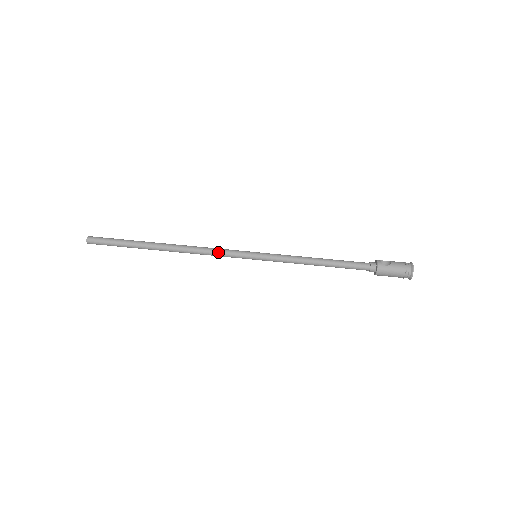
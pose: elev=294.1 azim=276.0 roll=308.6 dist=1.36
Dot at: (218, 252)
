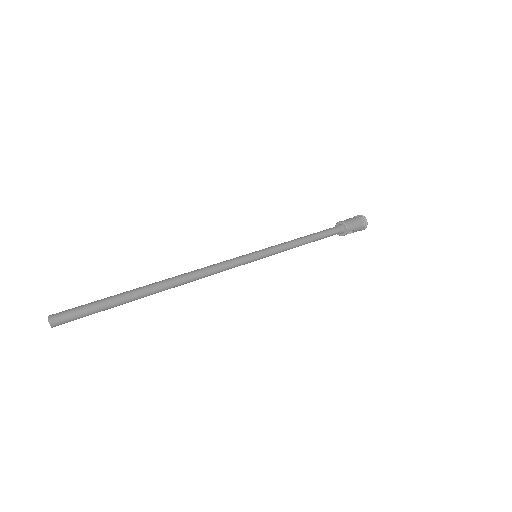
Dot at: (222, 263)
